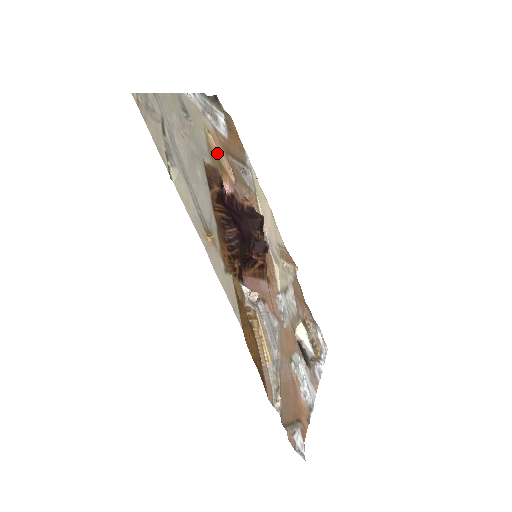
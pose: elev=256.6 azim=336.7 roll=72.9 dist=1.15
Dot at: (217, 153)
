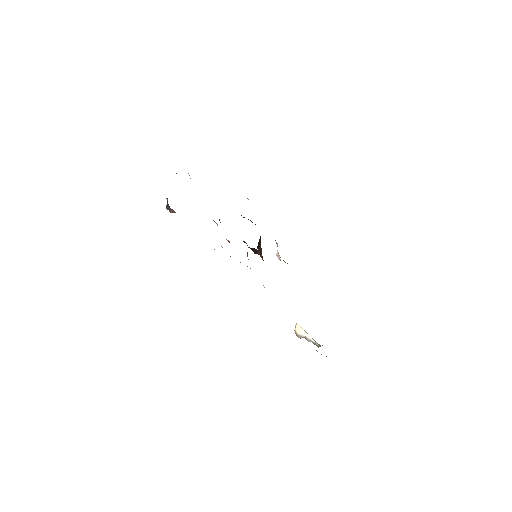
Dot at: occluded
